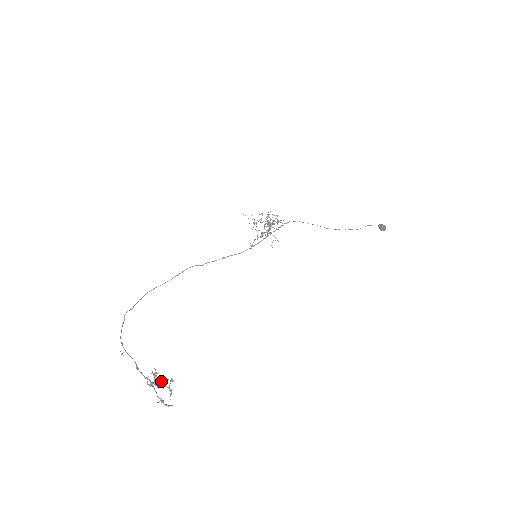
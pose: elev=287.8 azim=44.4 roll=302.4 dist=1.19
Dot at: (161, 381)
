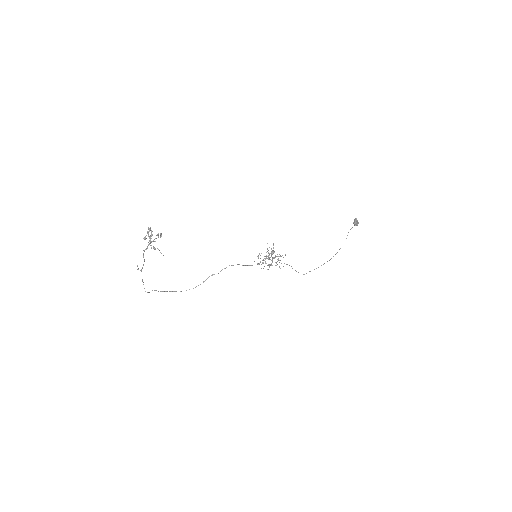
Dot at: (150, 228)
